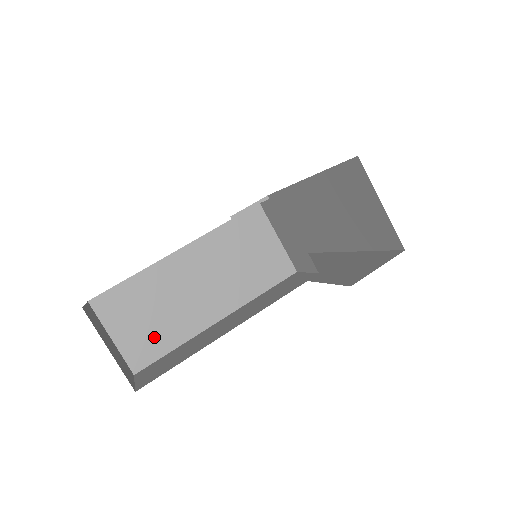
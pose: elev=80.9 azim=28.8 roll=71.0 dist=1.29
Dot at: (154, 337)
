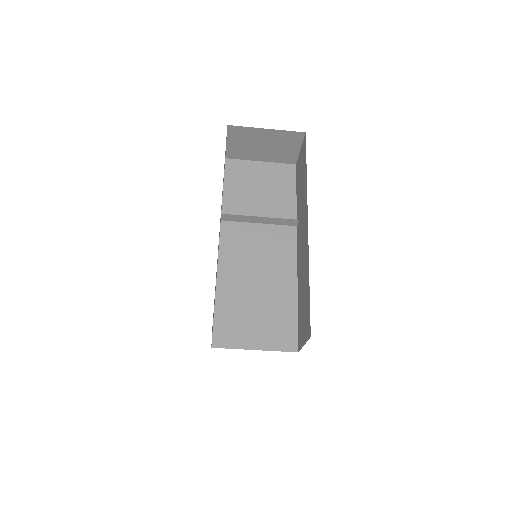
Dot at: occluded
